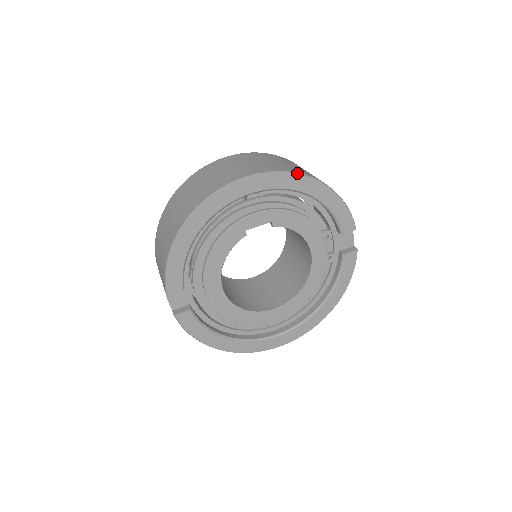
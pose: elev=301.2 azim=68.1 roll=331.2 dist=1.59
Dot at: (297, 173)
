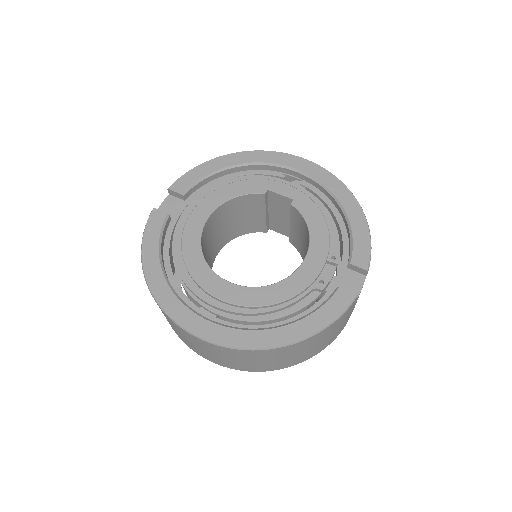
Dot at: occluded
